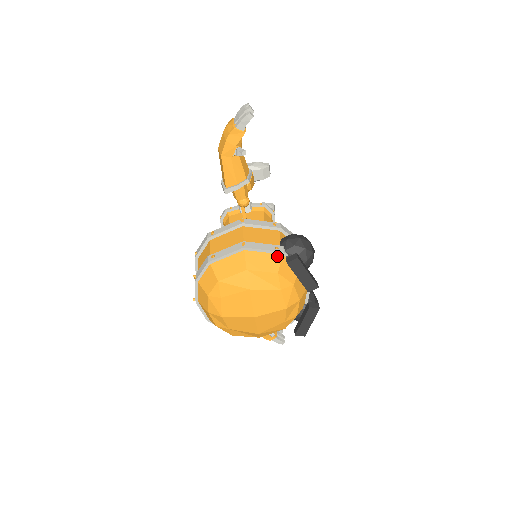
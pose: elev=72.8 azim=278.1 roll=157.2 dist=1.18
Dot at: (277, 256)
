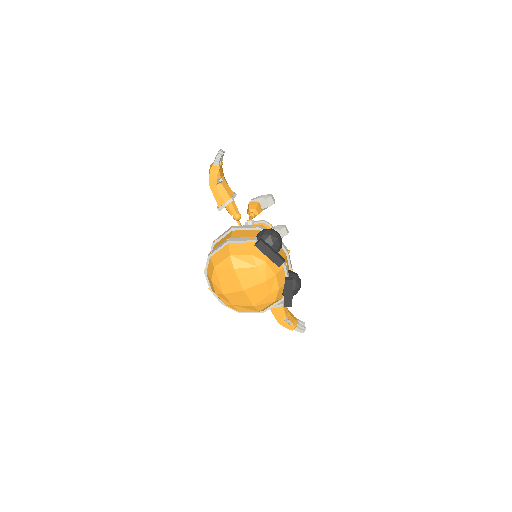
Dot at: (251, 244)
